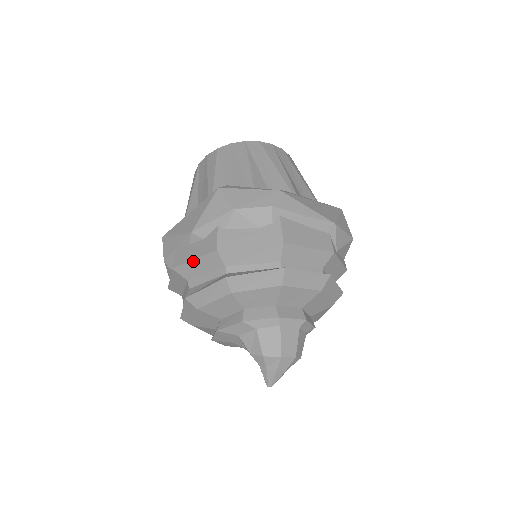
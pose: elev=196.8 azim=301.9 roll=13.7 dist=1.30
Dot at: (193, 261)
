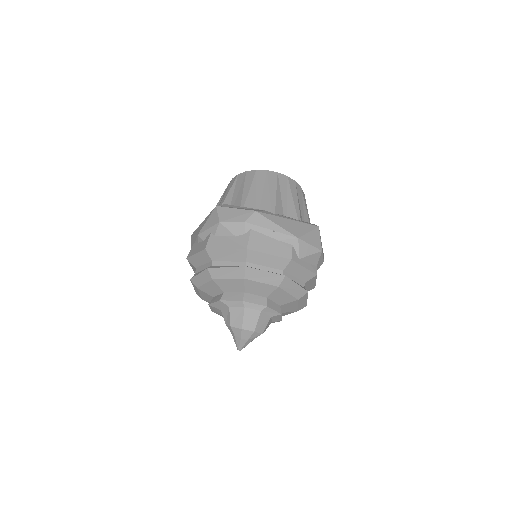
Dot at: (195, 255)
